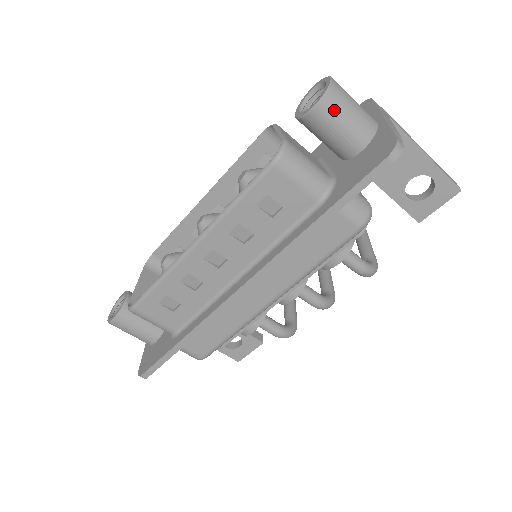
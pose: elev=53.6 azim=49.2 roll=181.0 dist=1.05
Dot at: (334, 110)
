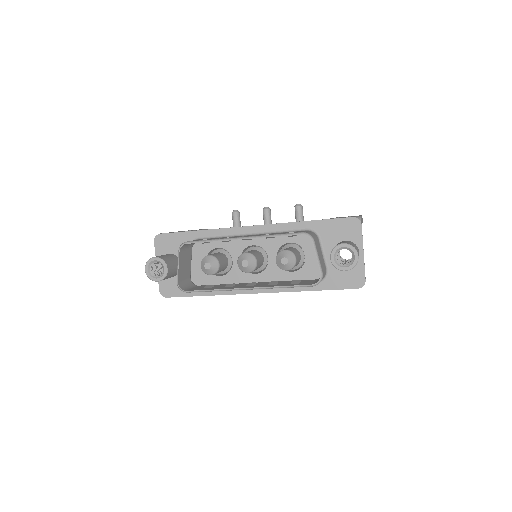
Dot at: occluded
